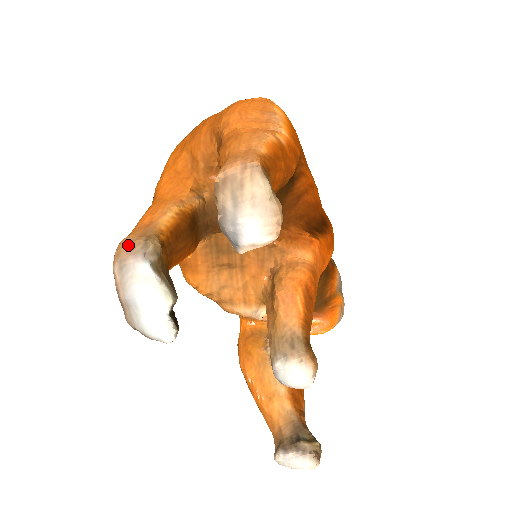
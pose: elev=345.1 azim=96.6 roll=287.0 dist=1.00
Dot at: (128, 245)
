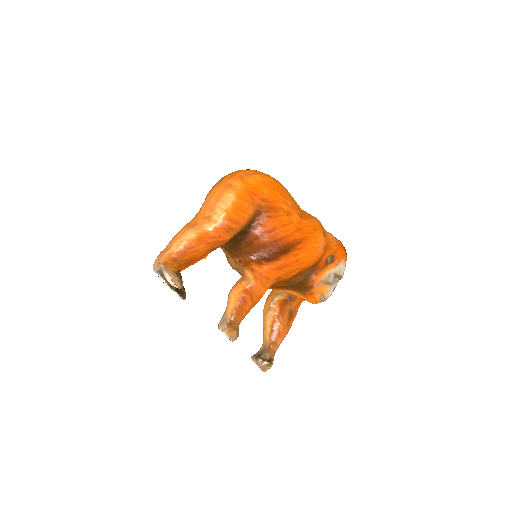
Dot at: (154, 264)
